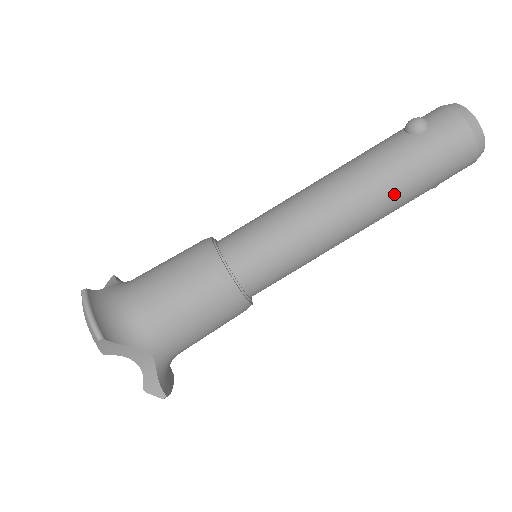
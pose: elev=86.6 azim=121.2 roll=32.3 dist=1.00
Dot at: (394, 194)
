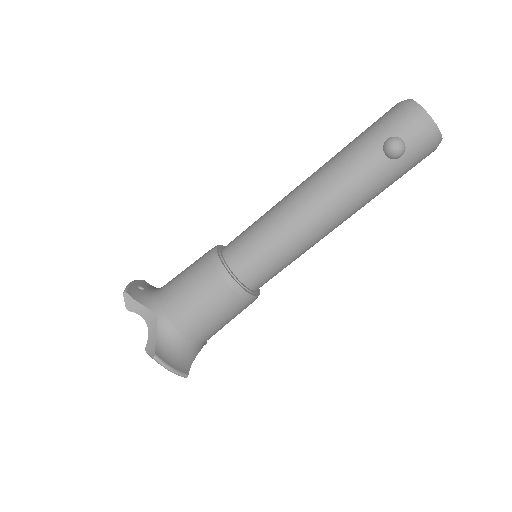
Dot at: (368, 202)
